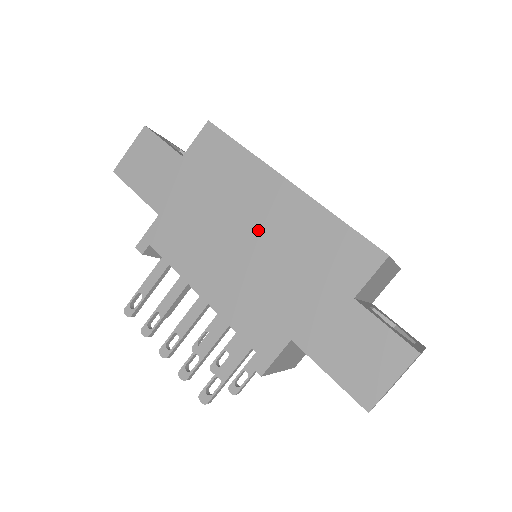
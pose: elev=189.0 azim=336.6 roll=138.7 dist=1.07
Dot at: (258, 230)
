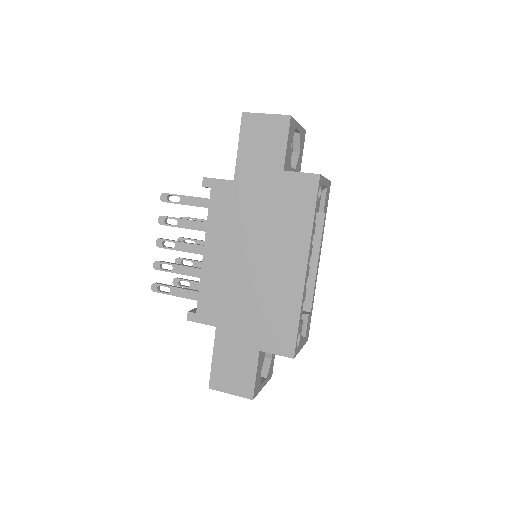
Dot at: (264, 266)
